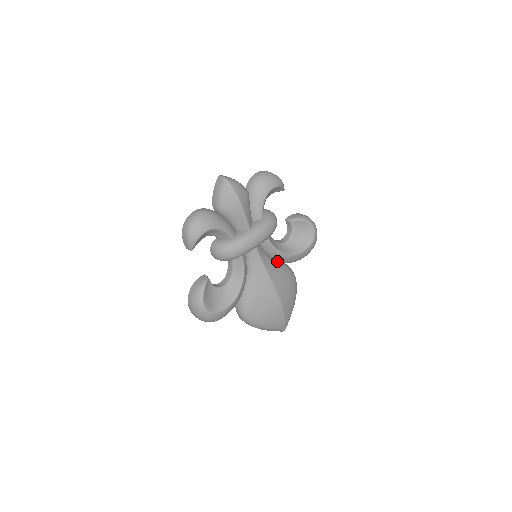
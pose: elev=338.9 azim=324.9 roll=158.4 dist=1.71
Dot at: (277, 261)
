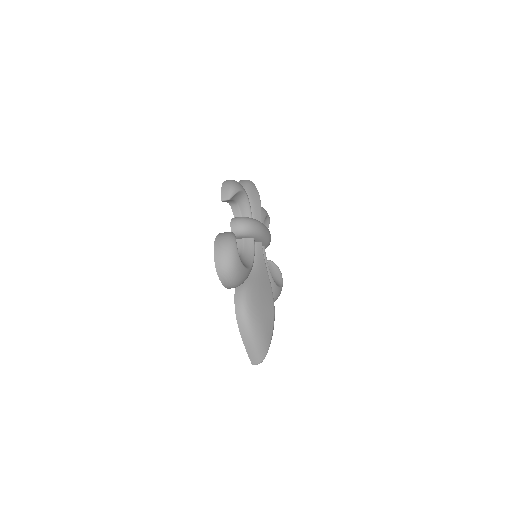
Dot at: occluded
